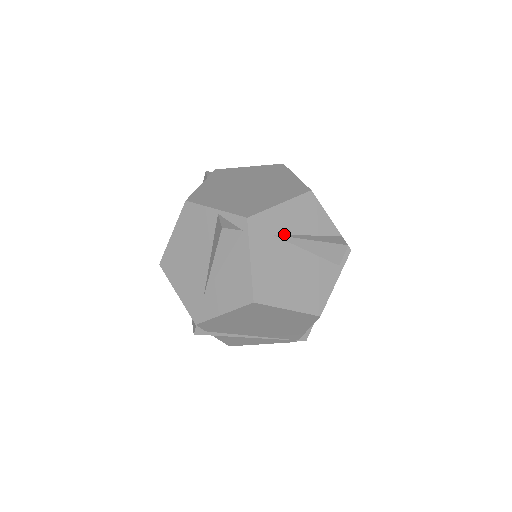
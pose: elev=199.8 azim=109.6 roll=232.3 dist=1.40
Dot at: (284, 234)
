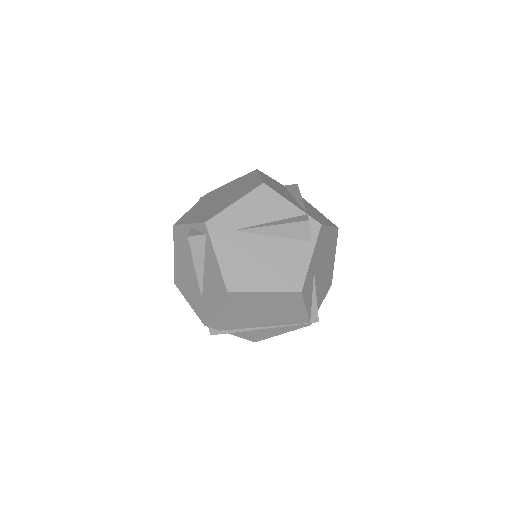
Dot at: (244, 227)
